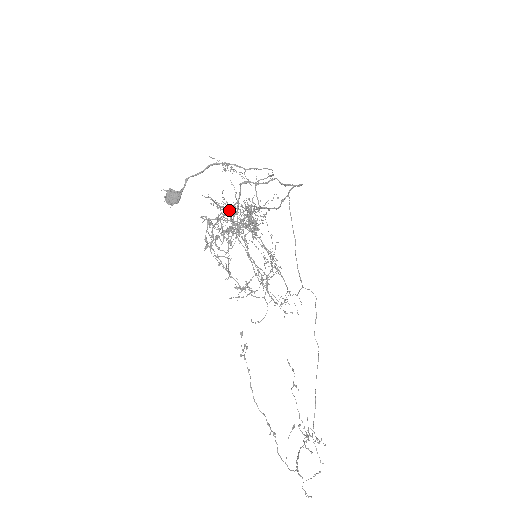
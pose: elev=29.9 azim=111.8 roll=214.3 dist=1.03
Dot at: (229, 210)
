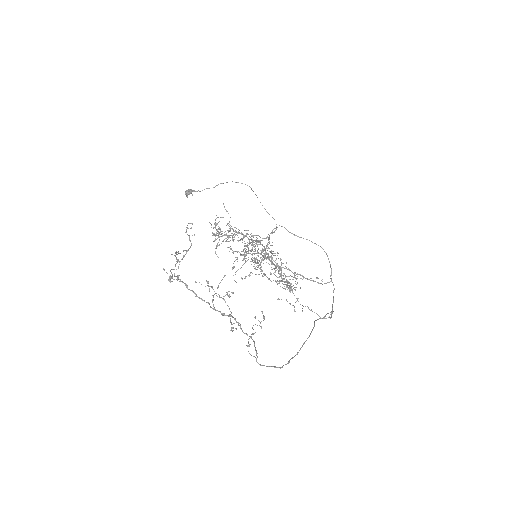
Dot at: occluded
